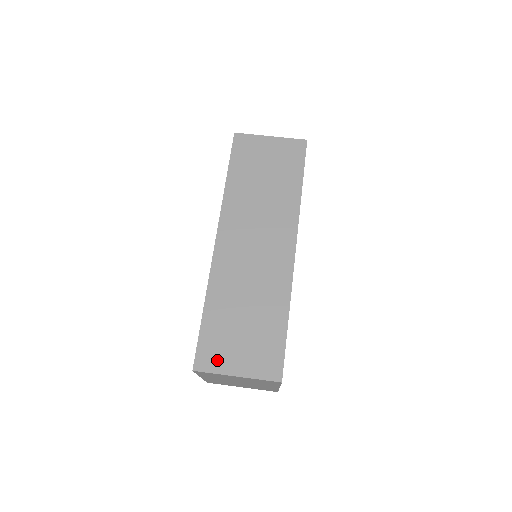
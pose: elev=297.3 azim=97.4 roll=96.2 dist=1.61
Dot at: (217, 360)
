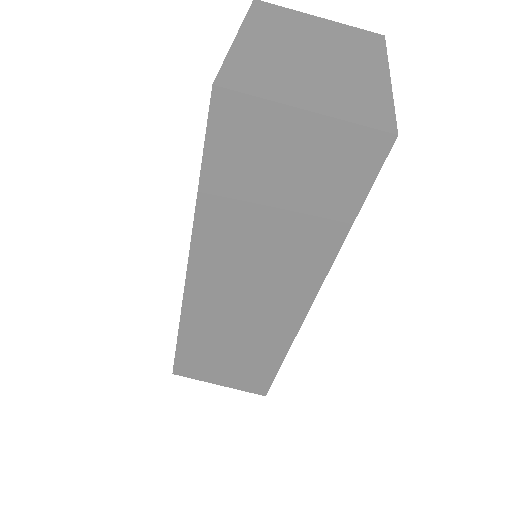
Dot at: (198, 373)
